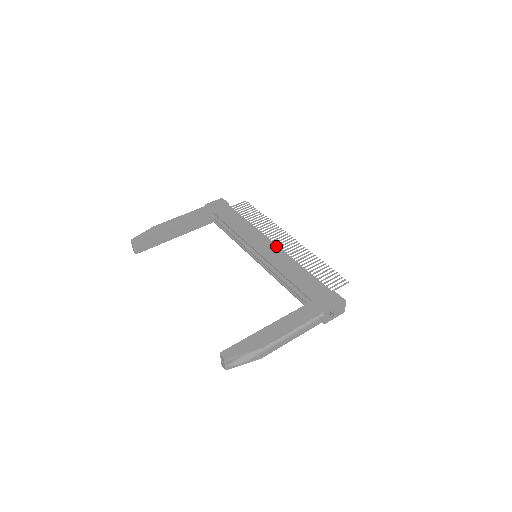
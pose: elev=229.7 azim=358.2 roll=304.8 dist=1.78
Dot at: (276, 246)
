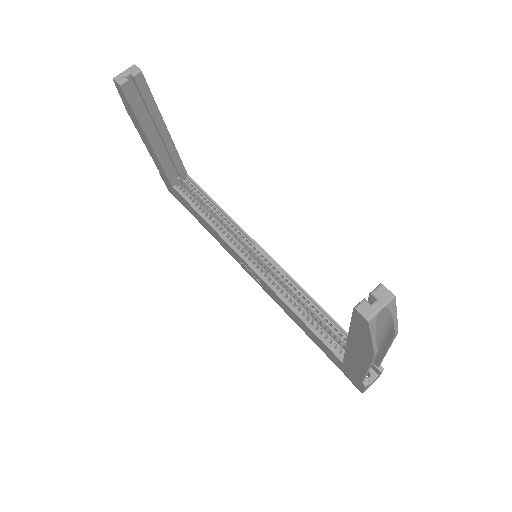
Dot at: occluded
